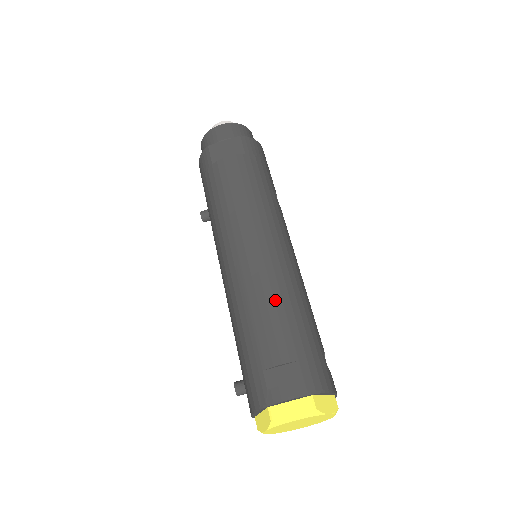
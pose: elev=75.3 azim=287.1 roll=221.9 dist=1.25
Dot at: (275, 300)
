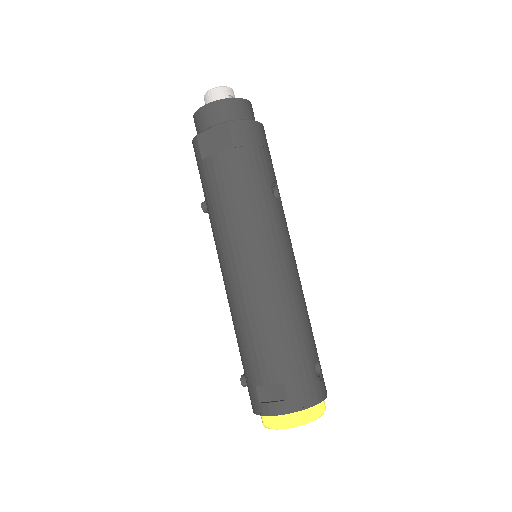
Dot at: (264, 324)
